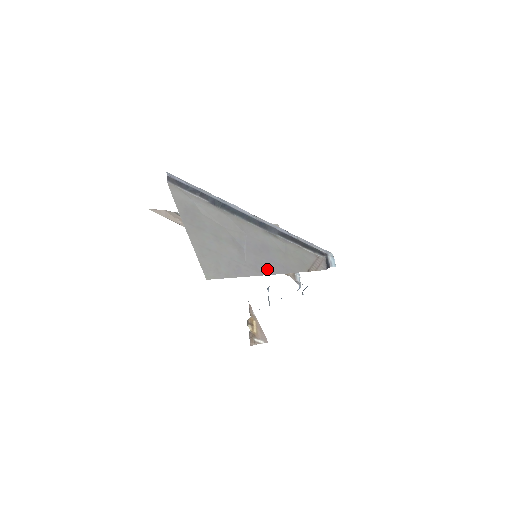
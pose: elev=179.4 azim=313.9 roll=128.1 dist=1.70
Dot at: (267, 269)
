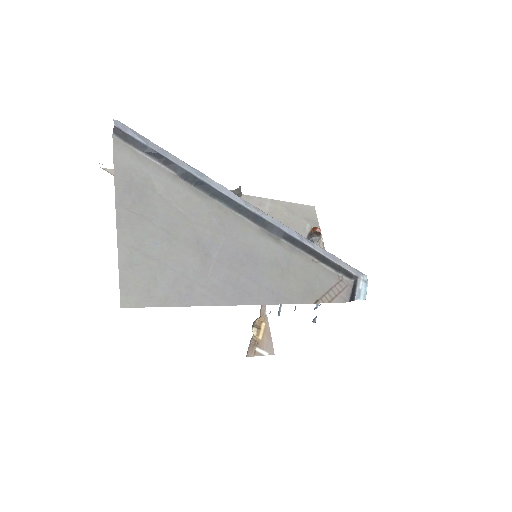
Dot at: (242, 295)
